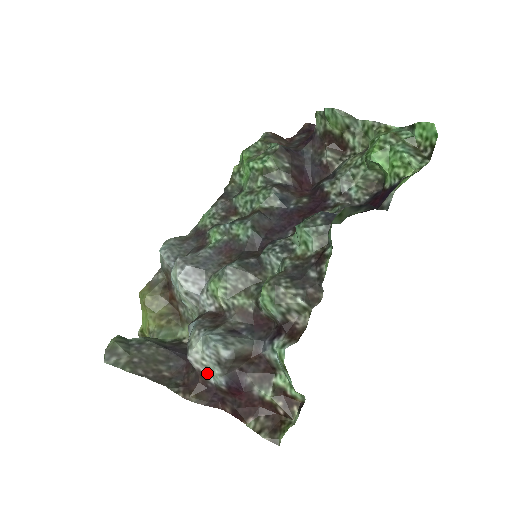
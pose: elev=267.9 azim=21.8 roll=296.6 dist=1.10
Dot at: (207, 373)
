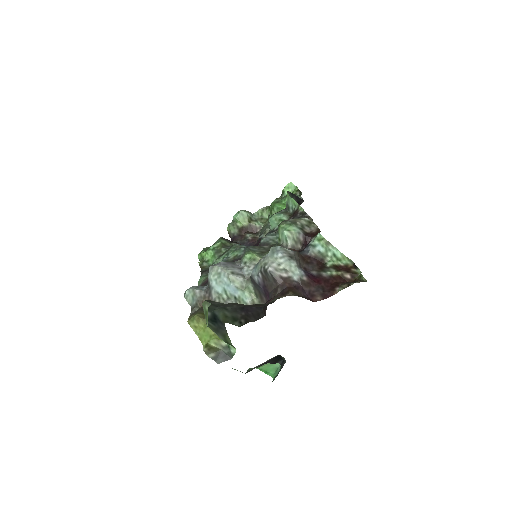
Dot at: (288, 274)
